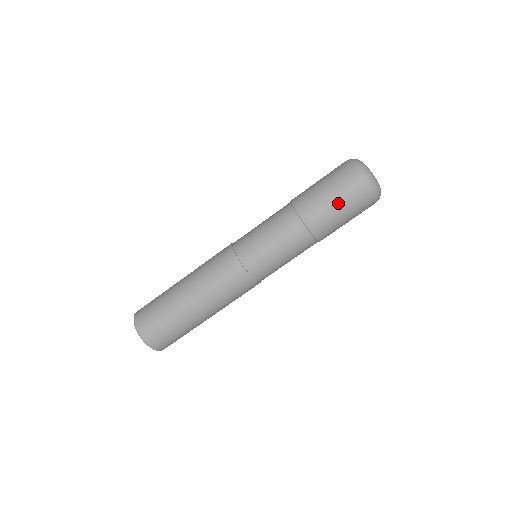
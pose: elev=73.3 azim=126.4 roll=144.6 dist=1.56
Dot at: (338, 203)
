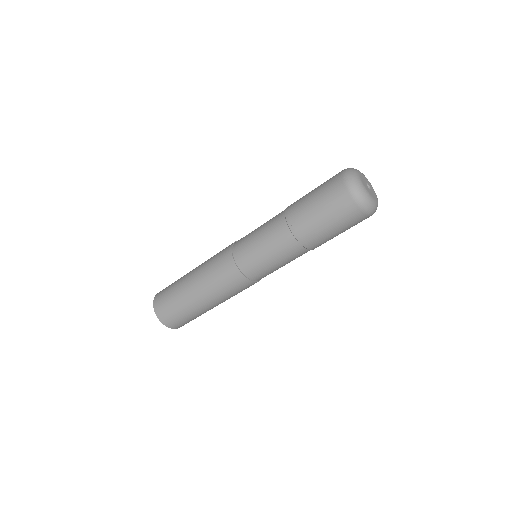
Dot at: (318, 205)
